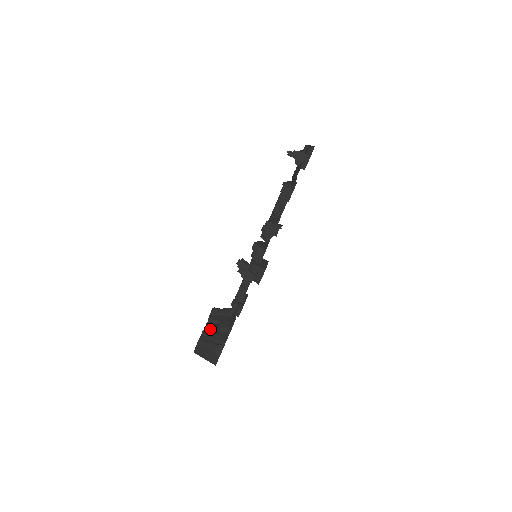
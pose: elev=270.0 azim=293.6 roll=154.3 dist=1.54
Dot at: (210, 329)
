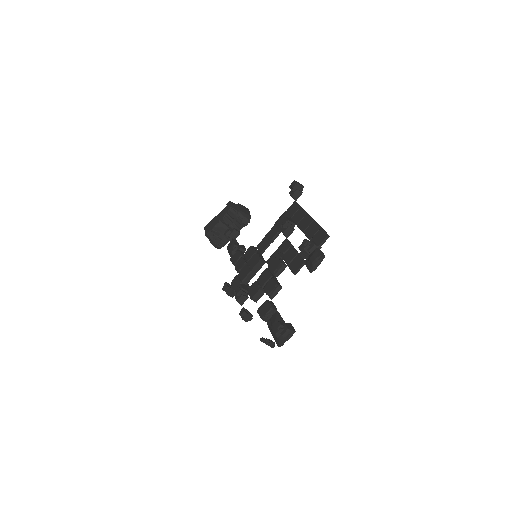
Dot at: (218, 230)
